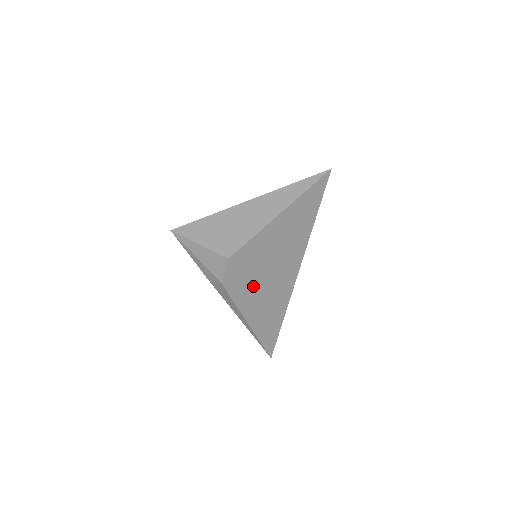
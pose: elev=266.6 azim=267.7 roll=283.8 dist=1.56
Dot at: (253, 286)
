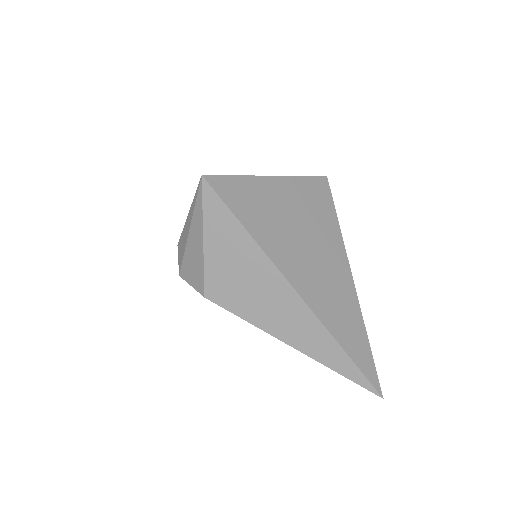
Dot at: occluded
